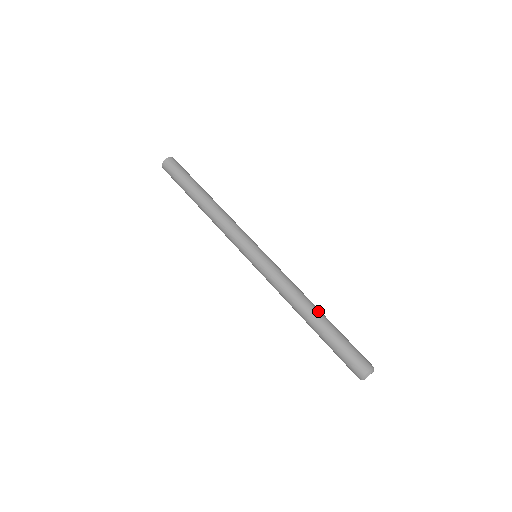
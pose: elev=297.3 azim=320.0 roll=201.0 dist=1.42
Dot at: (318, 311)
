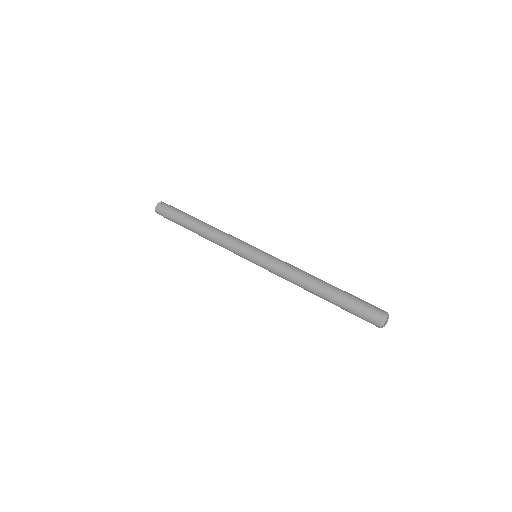
Dot at: (325, 282)
